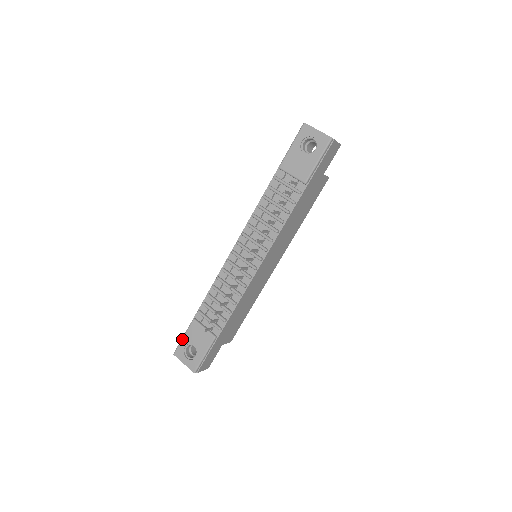
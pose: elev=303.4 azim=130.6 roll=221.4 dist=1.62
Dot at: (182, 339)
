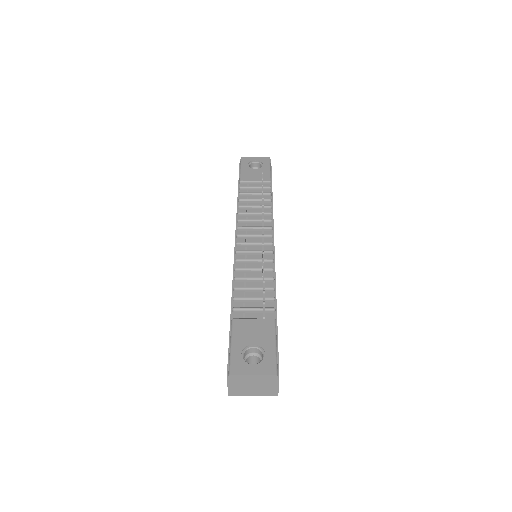
Dot at: (231, 348)
